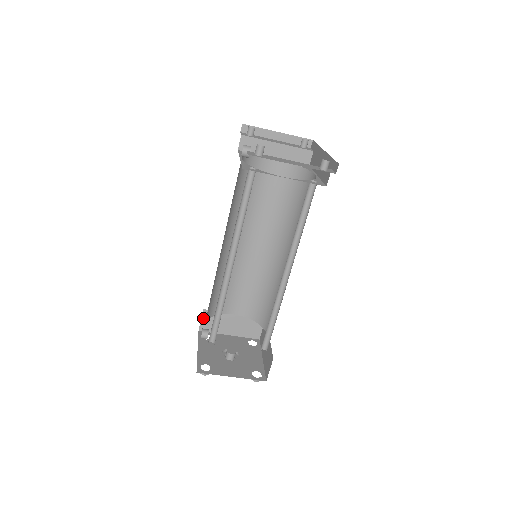
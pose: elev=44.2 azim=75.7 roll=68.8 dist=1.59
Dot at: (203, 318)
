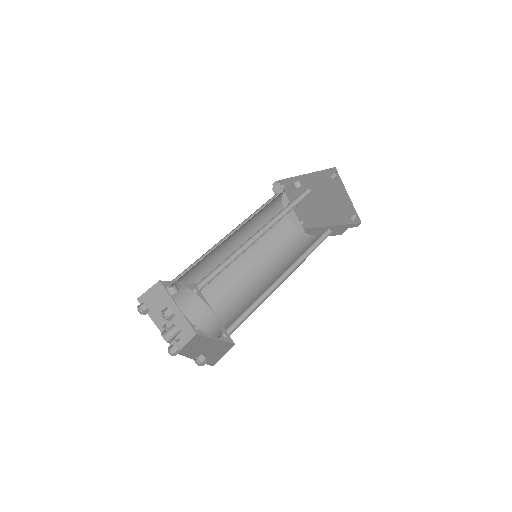
Dot at: (151, 289)
